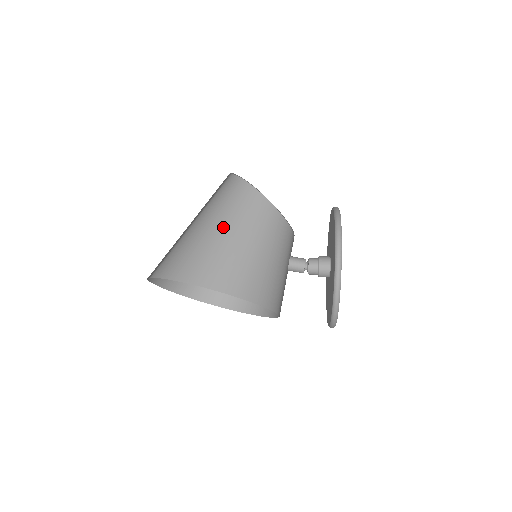
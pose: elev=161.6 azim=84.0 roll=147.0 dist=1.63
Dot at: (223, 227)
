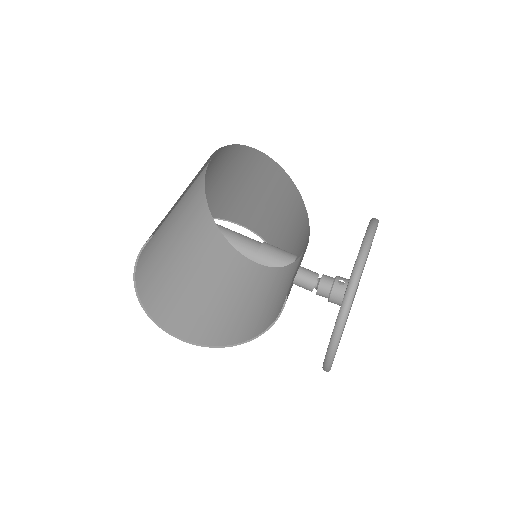
Dot at: (193, 285)
